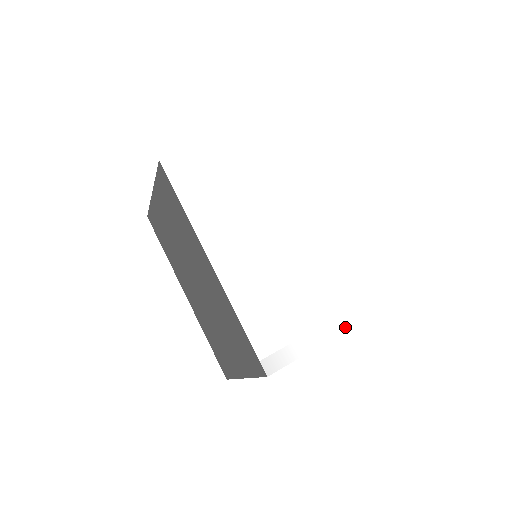
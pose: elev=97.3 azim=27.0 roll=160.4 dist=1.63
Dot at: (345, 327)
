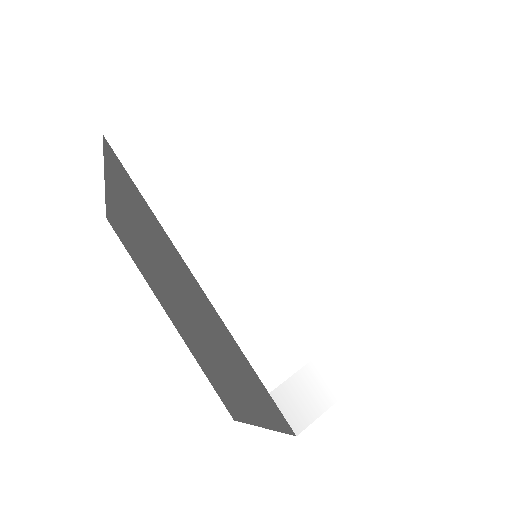
Dot at: (395, 345)
